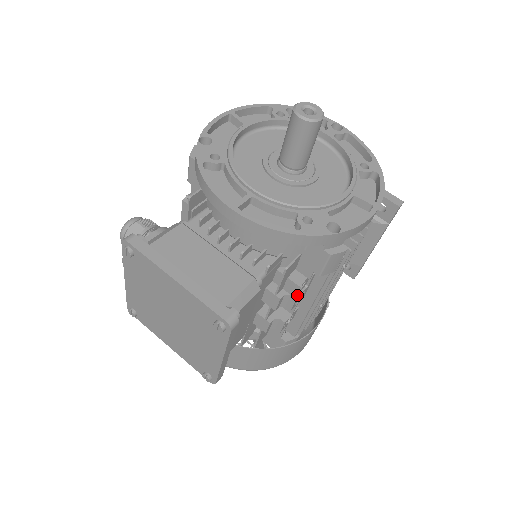
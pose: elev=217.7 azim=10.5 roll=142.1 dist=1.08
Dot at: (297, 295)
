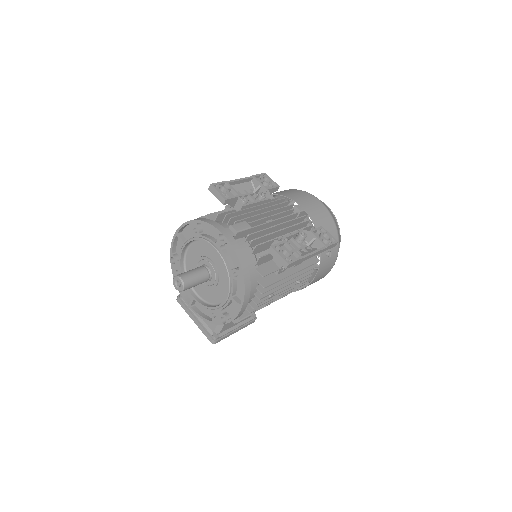
Dot at: occluded
